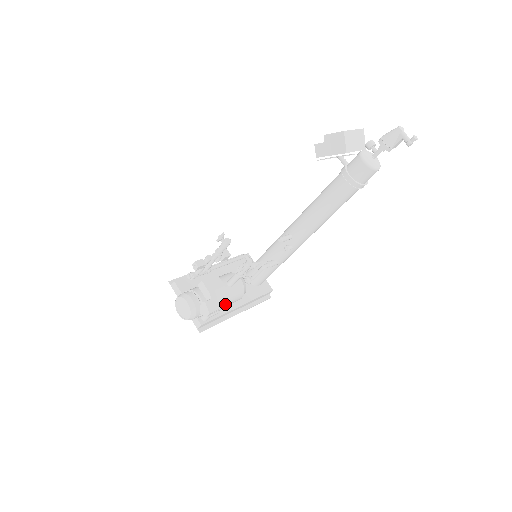
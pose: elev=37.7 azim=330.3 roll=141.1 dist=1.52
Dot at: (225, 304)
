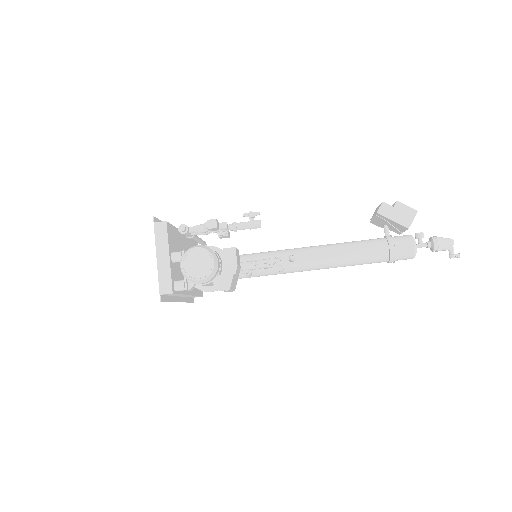
Dot at: (234, 288)
